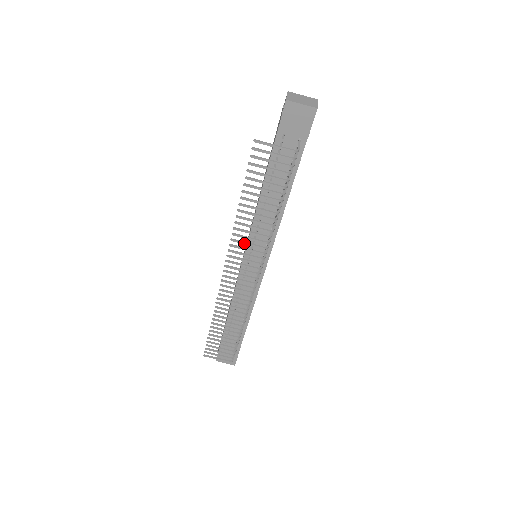
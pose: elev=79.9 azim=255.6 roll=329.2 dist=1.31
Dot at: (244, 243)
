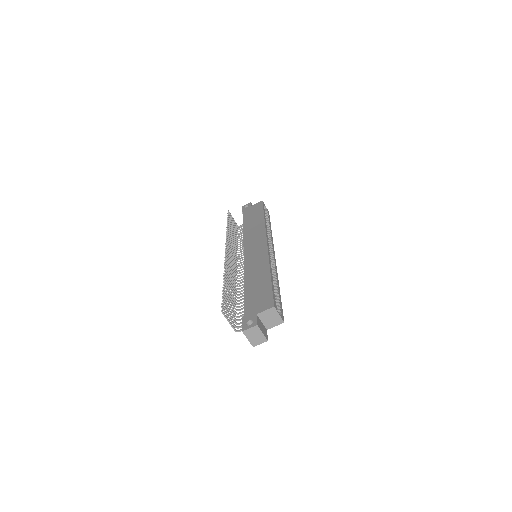
Dot at: (229, 272)
